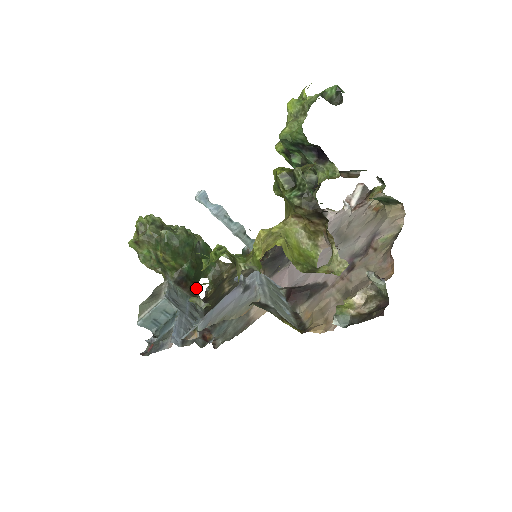
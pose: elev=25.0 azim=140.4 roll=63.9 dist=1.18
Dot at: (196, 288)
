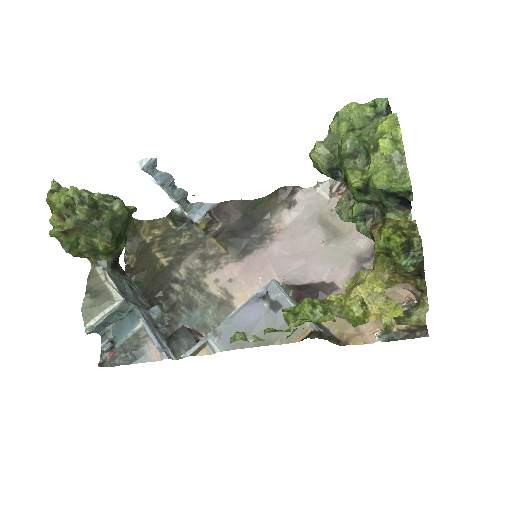
Dot at: occluded
